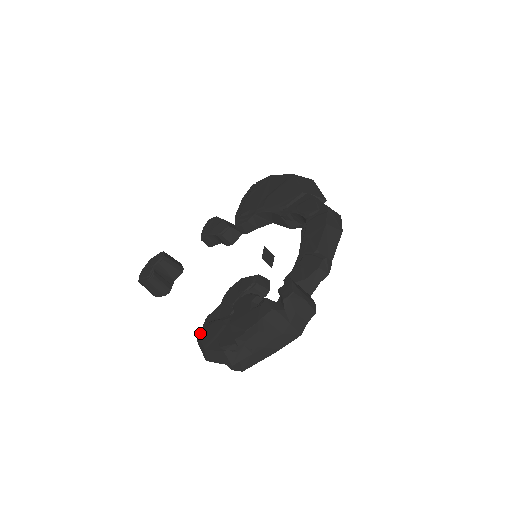
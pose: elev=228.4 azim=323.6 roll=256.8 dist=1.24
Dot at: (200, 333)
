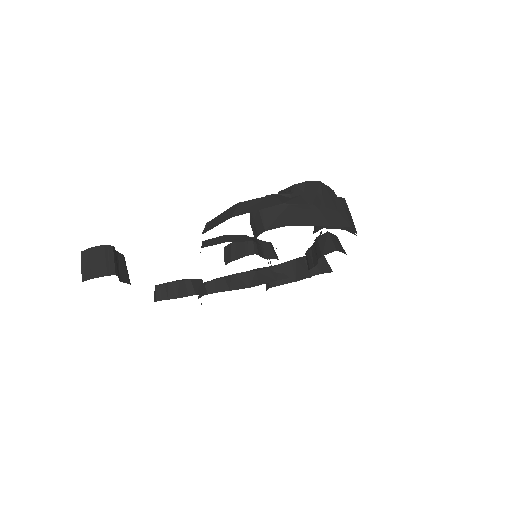
Dot at: occluded
